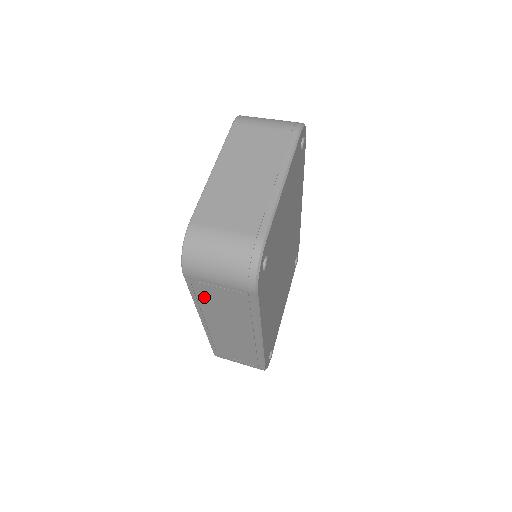
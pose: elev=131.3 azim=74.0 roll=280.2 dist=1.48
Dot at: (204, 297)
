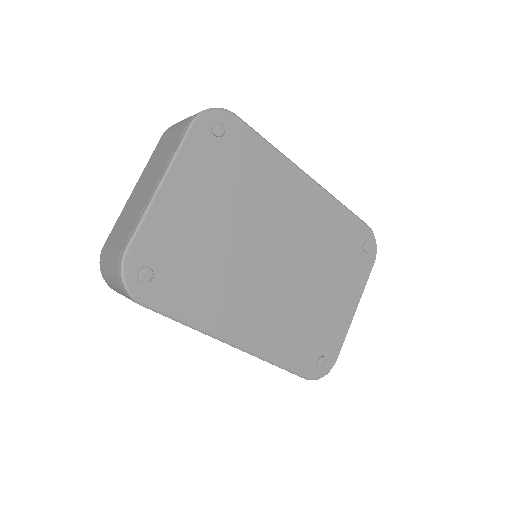
Dot at: occluded
